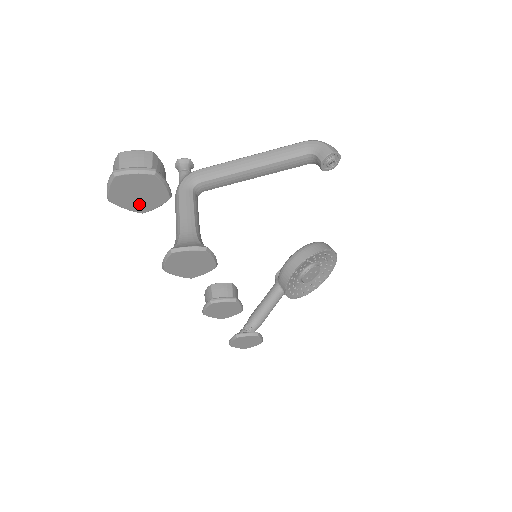
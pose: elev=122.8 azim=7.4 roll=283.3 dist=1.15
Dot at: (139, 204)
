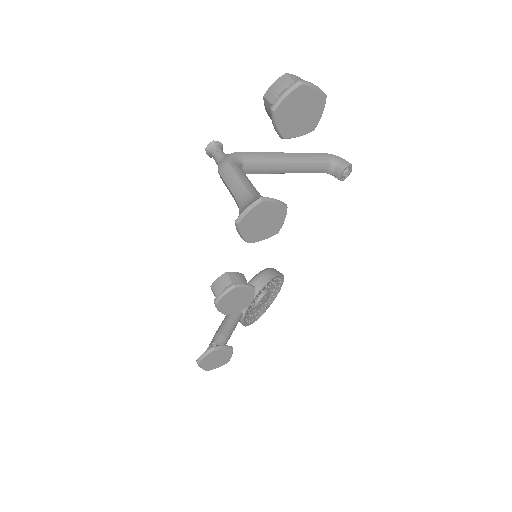
Dot at: (290, 126)
